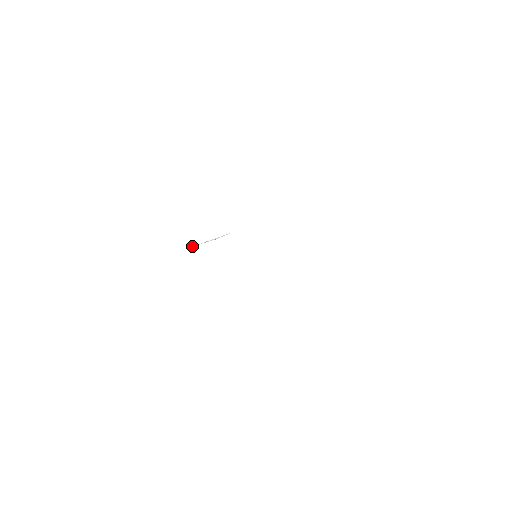
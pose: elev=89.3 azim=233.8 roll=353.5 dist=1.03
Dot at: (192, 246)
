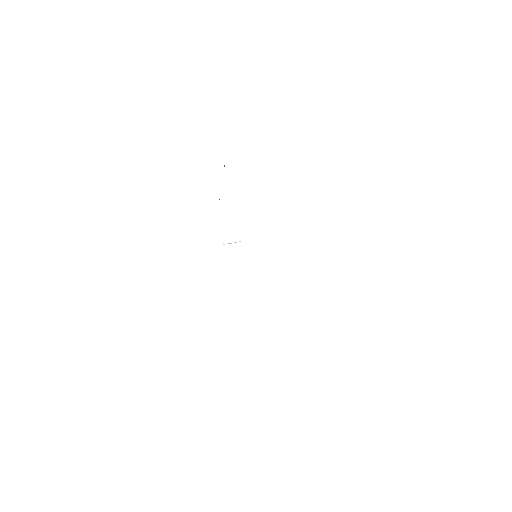
Dot at: occluded
